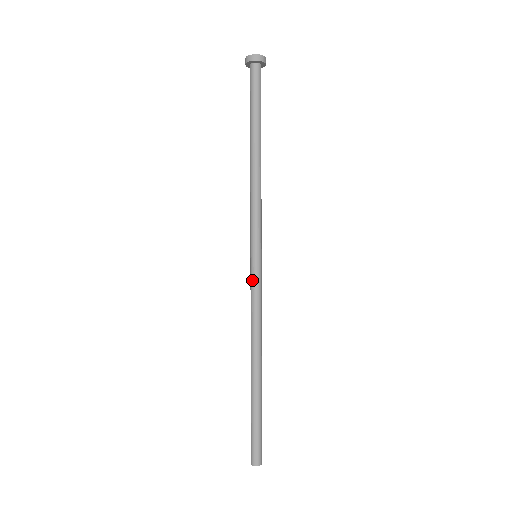
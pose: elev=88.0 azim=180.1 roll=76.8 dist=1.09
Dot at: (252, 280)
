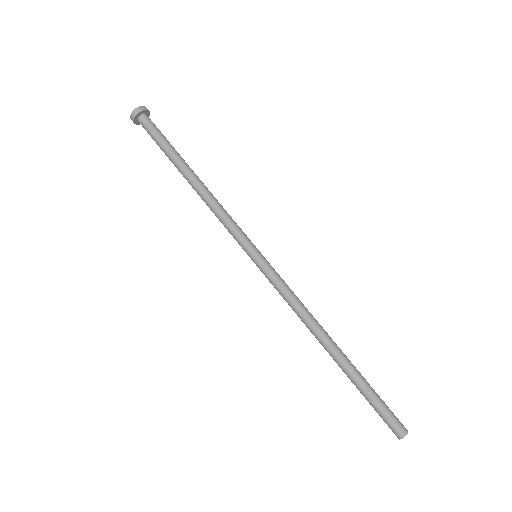
Dot at: (267, 278)
